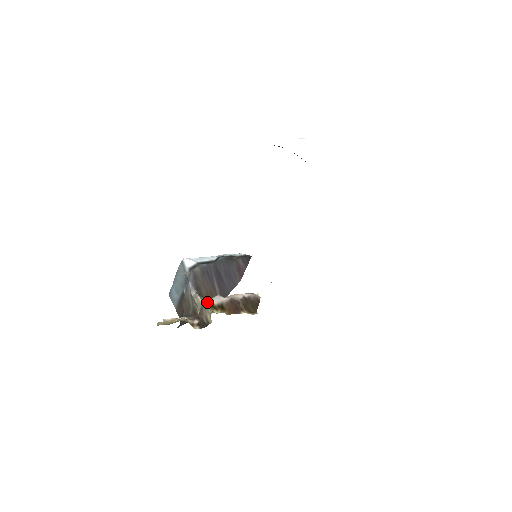
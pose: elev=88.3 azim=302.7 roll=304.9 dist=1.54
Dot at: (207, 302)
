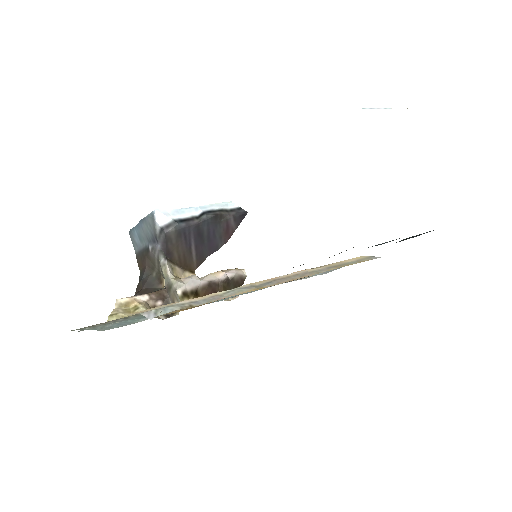
Dot at: (178, 288)
